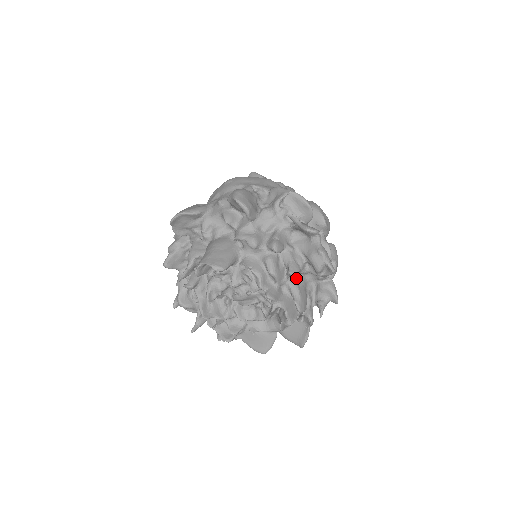
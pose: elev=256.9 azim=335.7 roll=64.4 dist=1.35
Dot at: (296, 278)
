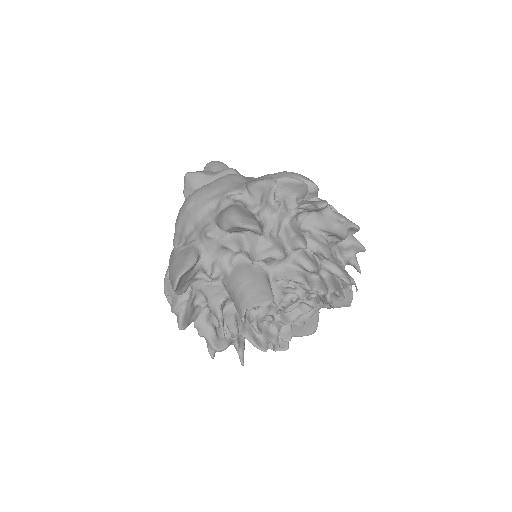
Dot at: occluded
